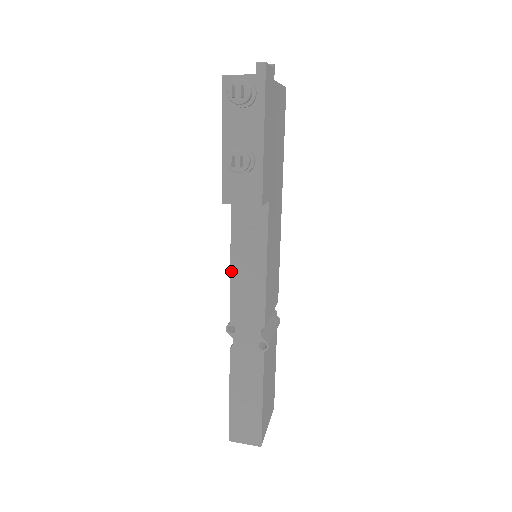
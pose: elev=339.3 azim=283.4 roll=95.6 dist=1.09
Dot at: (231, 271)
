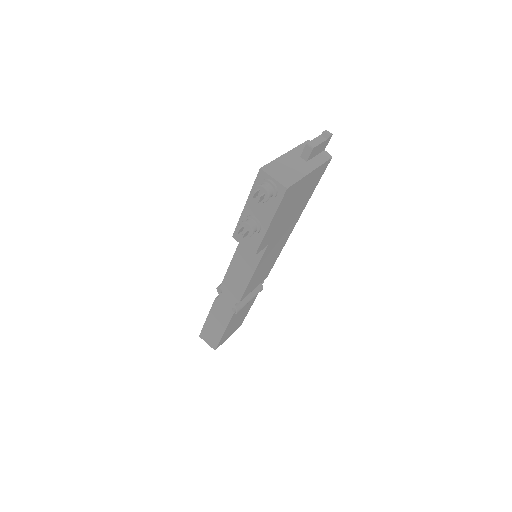
Dot at: (231, 263)
